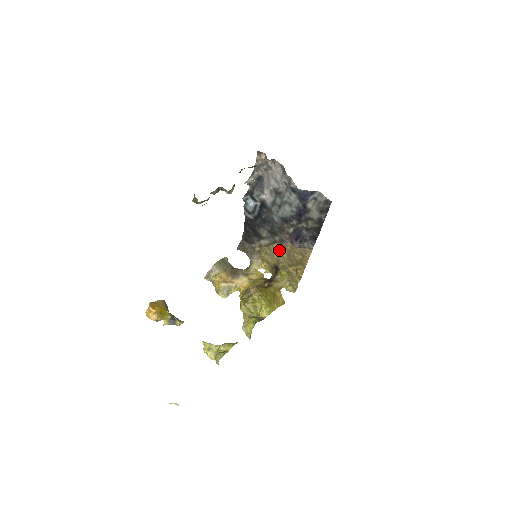
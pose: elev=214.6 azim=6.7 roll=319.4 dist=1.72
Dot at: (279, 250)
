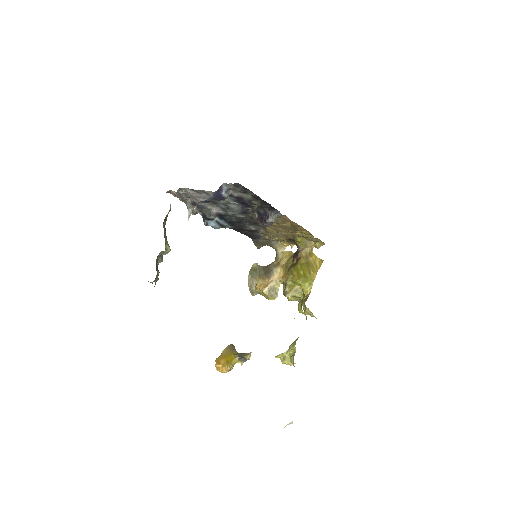
Dot at: (274, 230)
